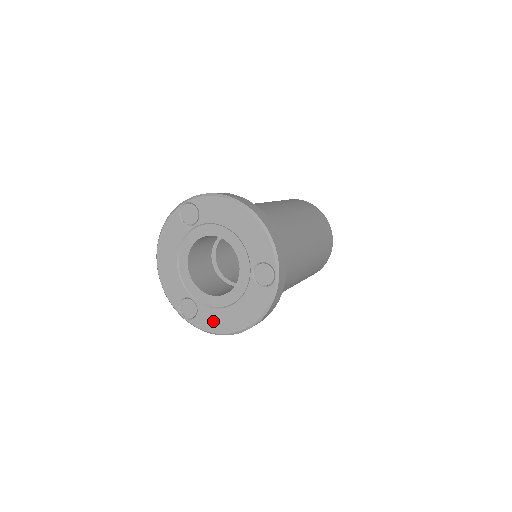
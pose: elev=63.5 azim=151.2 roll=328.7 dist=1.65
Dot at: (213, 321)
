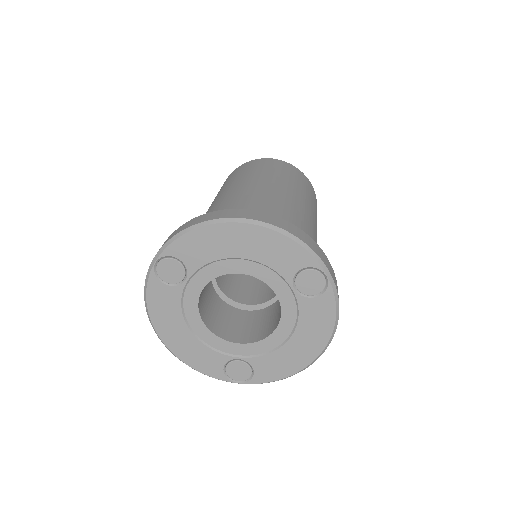
Dot at: (278, 366)
